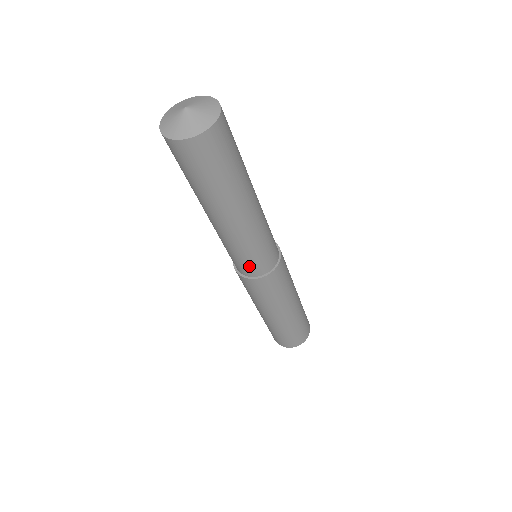
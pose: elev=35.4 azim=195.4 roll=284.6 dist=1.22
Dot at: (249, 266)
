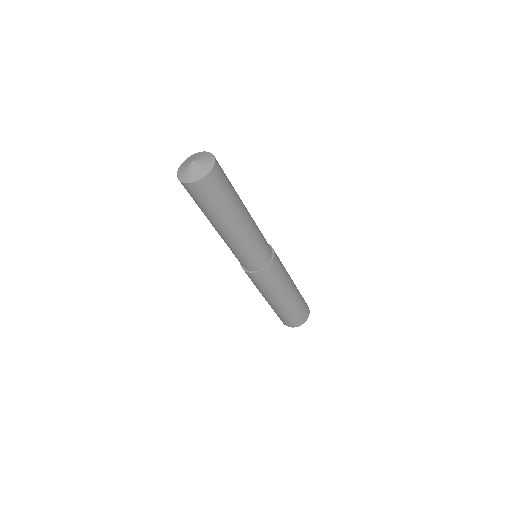
Dot at: (257, 261)
